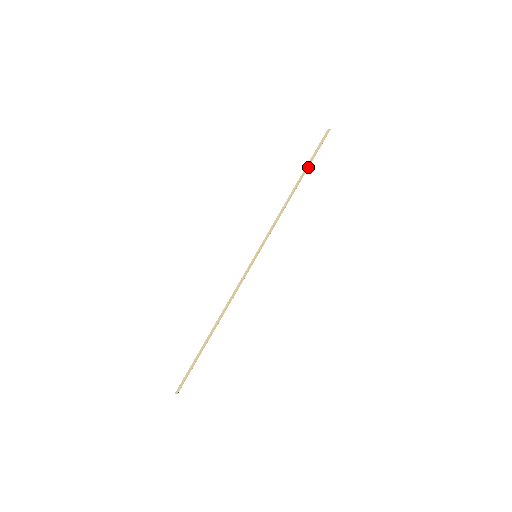
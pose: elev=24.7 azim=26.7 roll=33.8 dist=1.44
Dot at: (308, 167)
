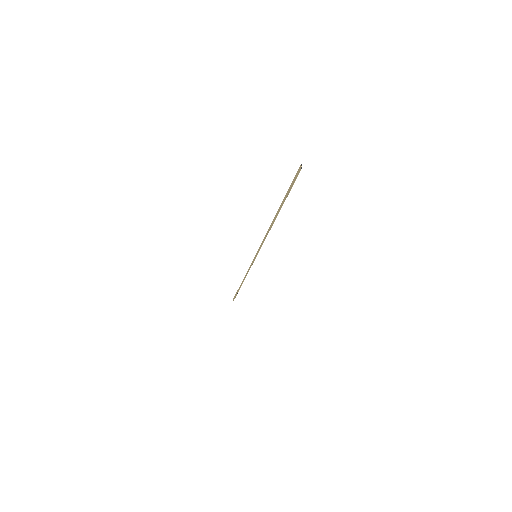
Dot at: (282, 204)
